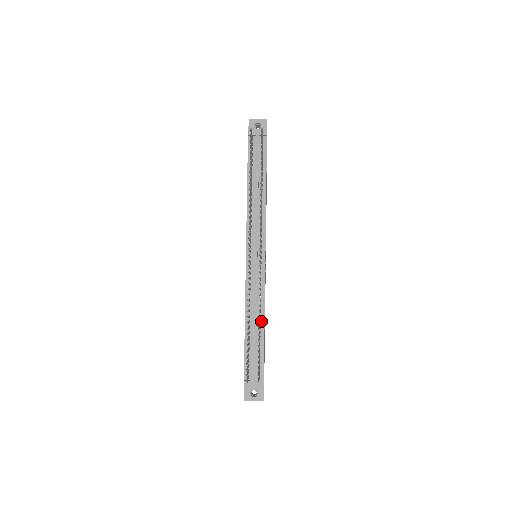
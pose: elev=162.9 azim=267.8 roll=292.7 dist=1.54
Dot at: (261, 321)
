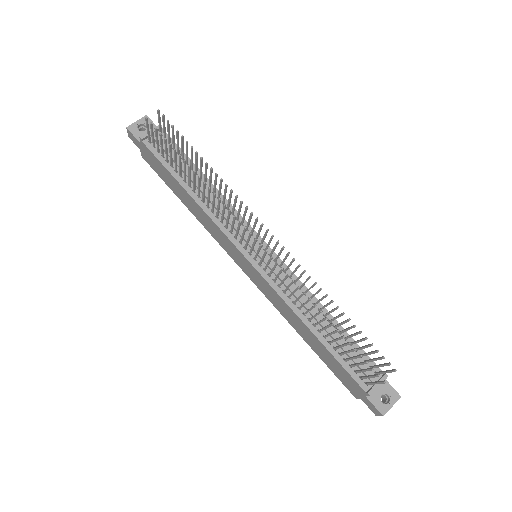
Dot at: (325, 314)
